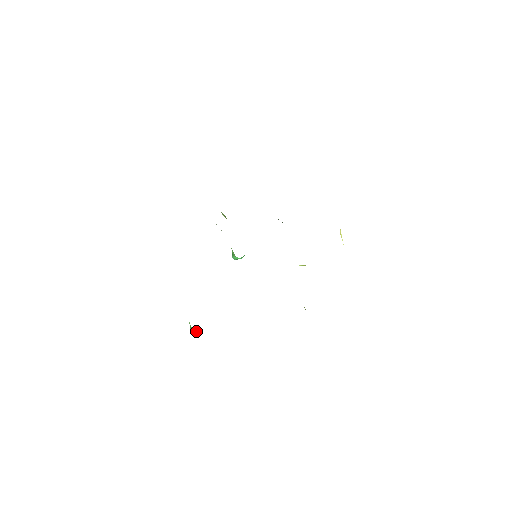
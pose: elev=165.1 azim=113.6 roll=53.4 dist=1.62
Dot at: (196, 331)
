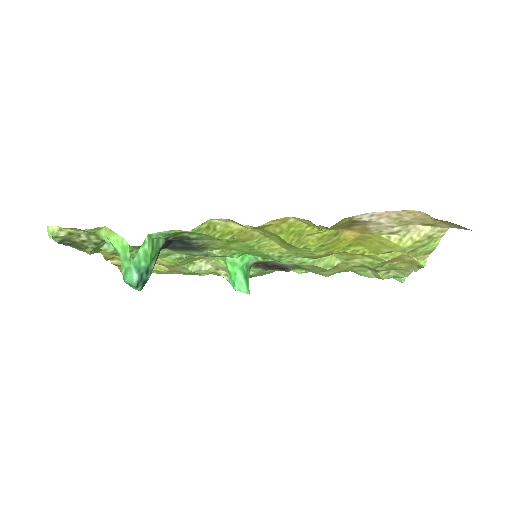
Dot at: (124, 255)
